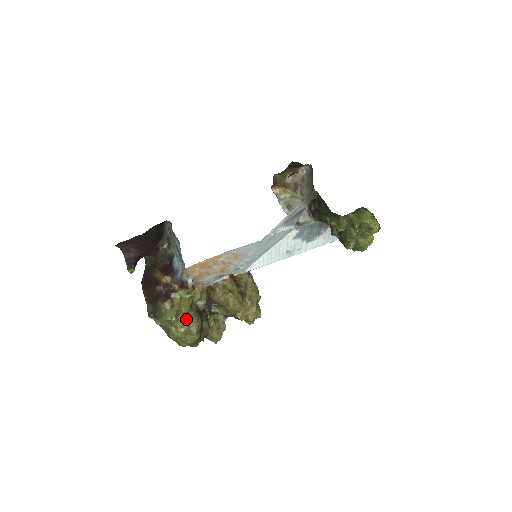
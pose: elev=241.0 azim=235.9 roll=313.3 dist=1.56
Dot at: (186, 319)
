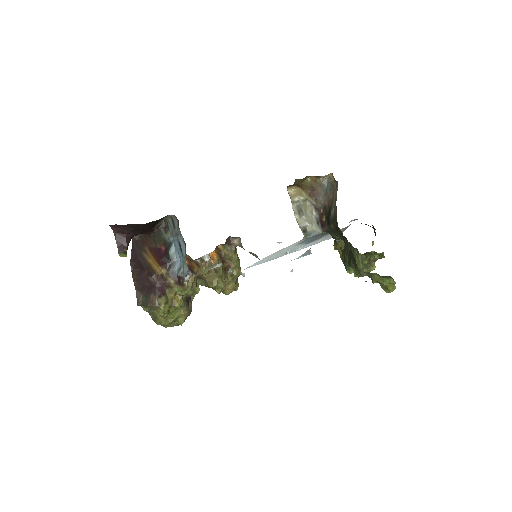
Dot at: (176, 311)
